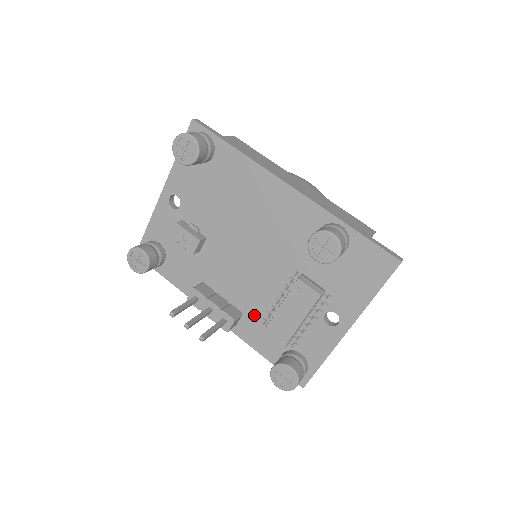
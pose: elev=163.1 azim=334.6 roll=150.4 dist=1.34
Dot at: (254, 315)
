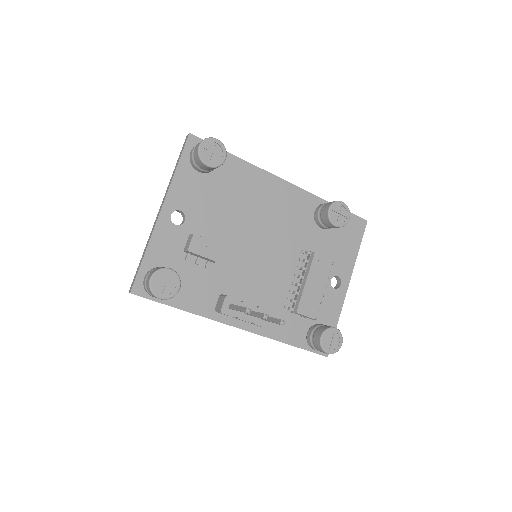
Dot at: (276, 307)
